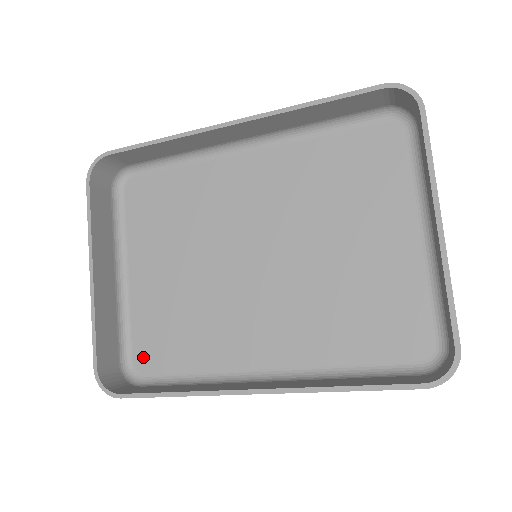
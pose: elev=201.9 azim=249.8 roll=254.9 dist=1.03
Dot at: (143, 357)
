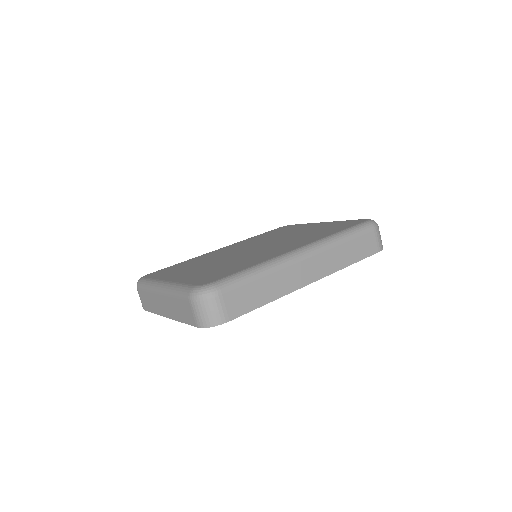
Dot at: occluded
